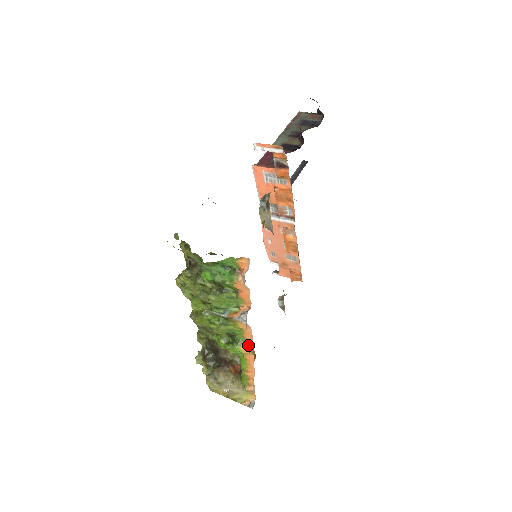
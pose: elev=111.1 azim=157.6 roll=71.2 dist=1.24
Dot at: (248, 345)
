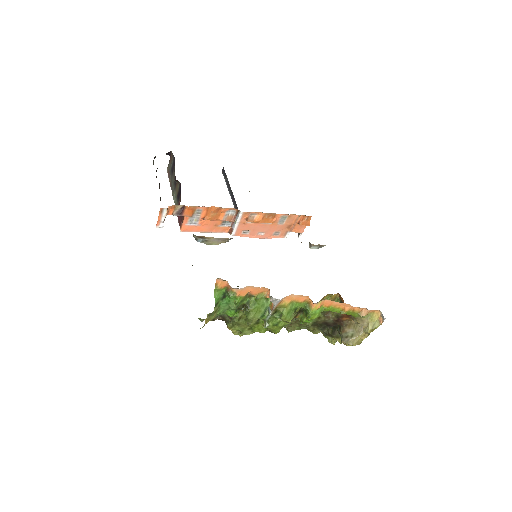
Dot at: (312, 301)
